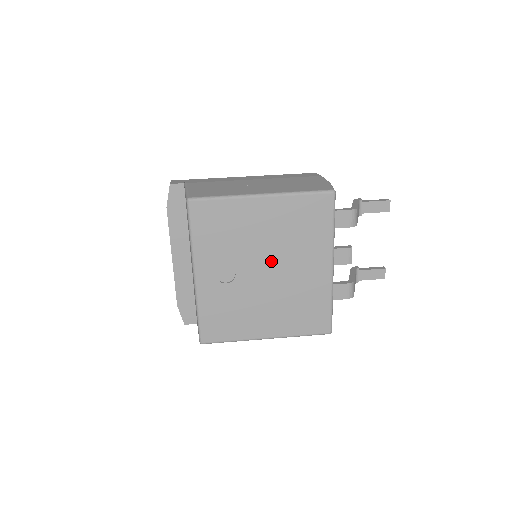
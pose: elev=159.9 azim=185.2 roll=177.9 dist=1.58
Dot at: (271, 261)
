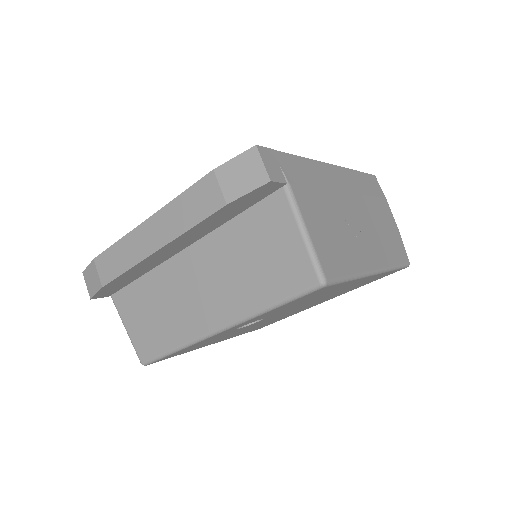
Dot at: (298, 308)
